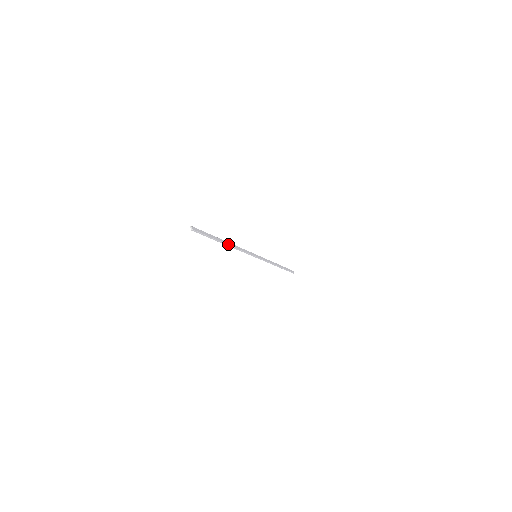
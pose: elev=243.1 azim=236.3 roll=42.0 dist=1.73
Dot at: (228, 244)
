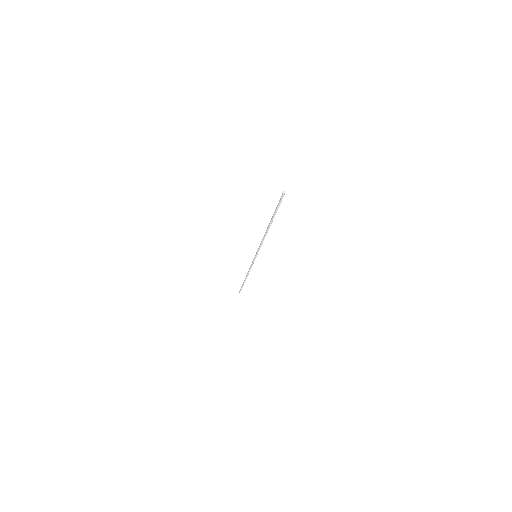
Dot at: occluded
